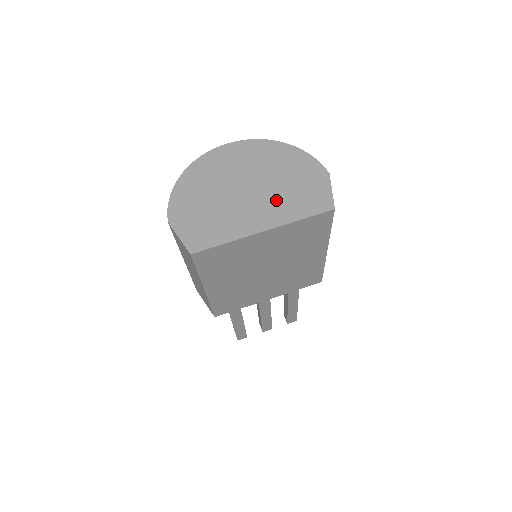
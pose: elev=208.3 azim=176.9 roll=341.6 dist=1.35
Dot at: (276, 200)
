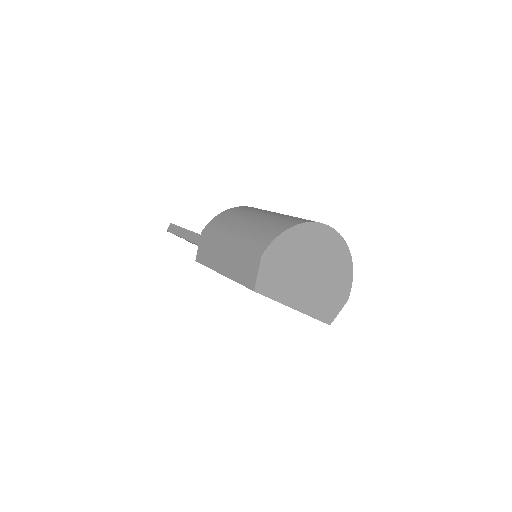
Dot at: (316, 294)
